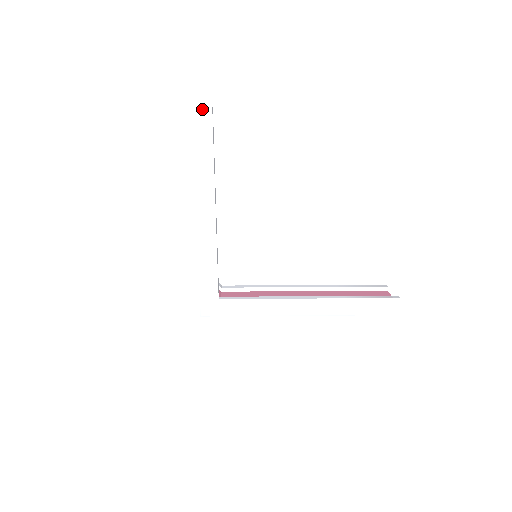
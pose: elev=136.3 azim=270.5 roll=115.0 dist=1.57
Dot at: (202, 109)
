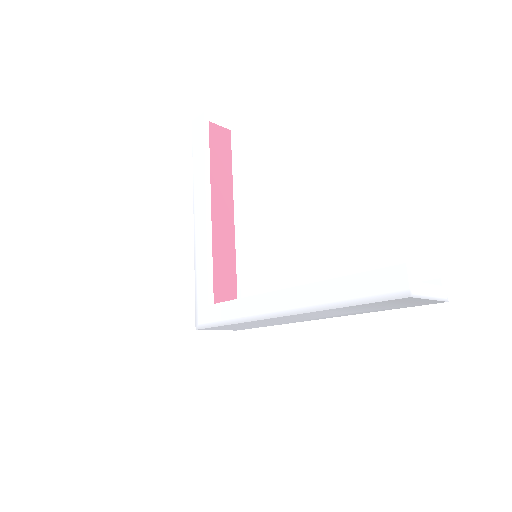
Dot at: (198, 118)
